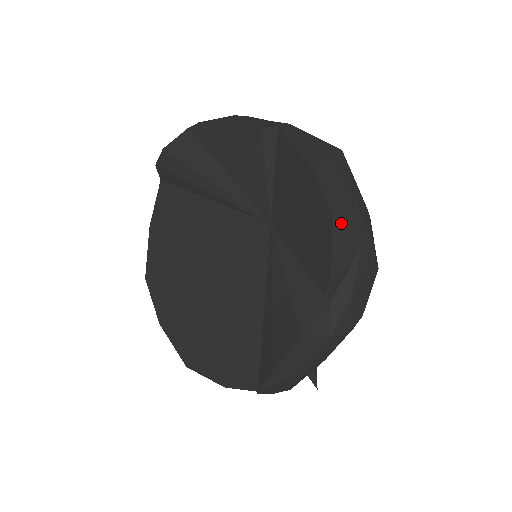
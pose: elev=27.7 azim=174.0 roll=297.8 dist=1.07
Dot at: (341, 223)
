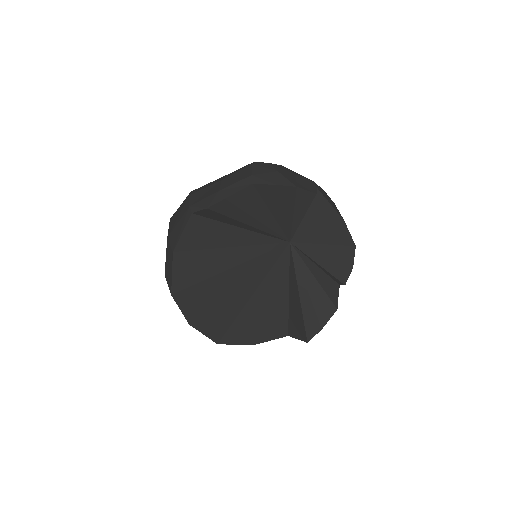
Dot at: occluded
